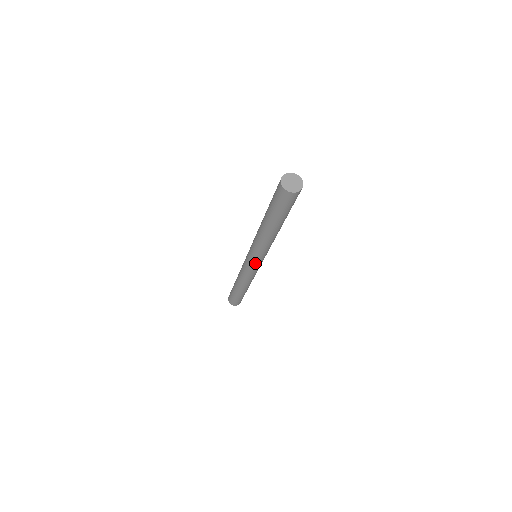
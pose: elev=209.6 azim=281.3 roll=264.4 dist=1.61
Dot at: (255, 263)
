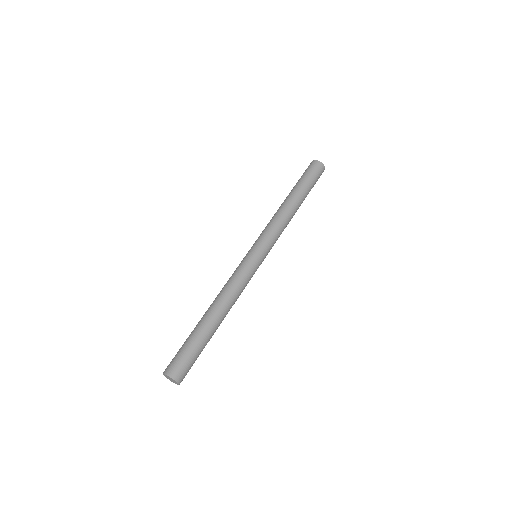
Dot at: (261, 254)
